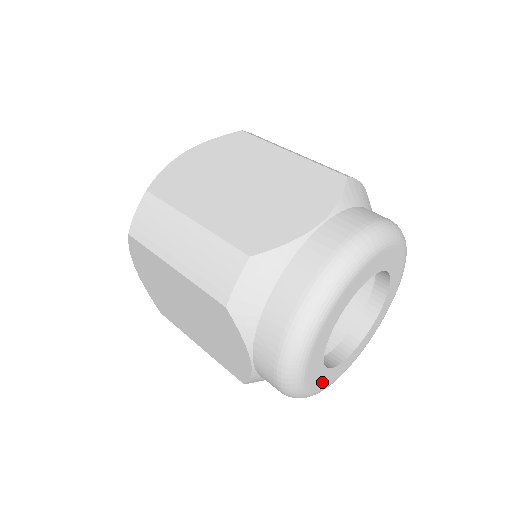
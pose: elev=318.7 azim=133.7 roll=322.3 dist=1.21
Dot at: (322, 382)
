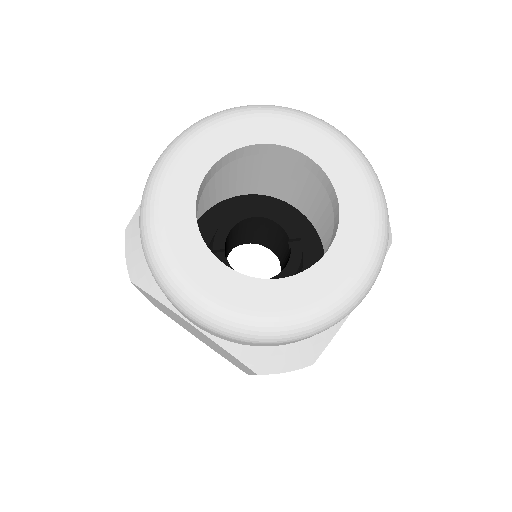
Dot at: (174, 212)
